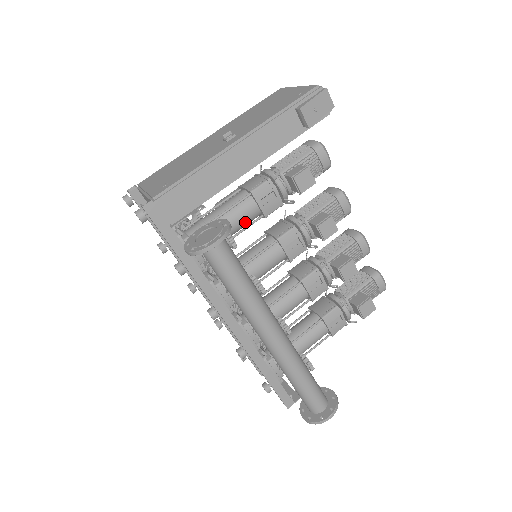
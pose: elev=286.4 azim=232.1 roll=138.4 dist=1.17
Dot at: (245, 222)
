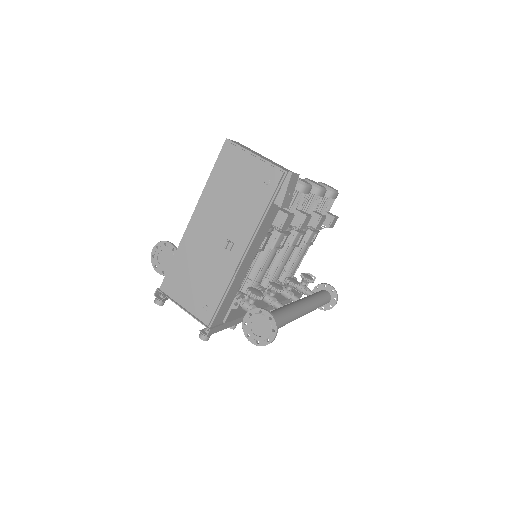
Dot at: occluded
